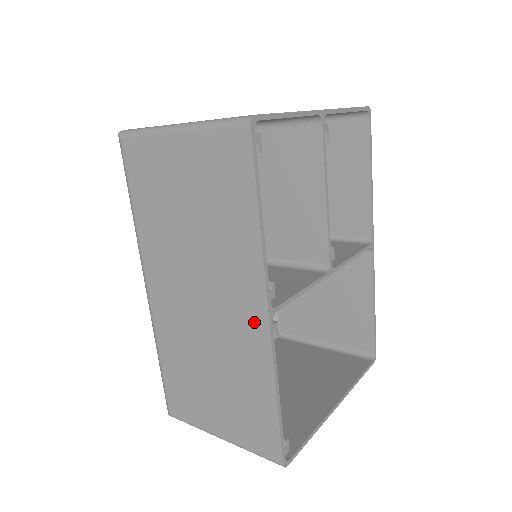
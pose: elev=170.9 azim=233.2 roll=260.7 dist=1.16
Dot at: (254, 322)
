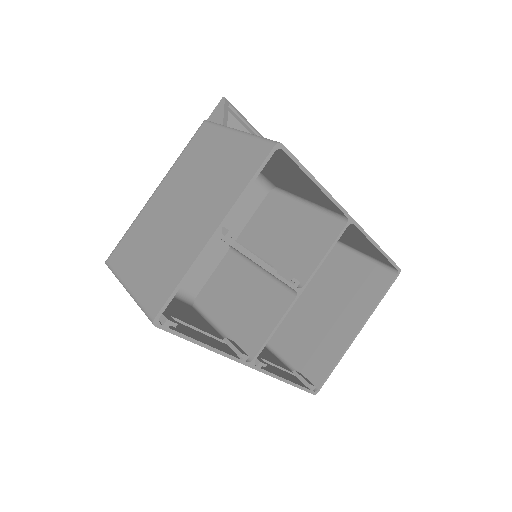
Dot at: occluded
